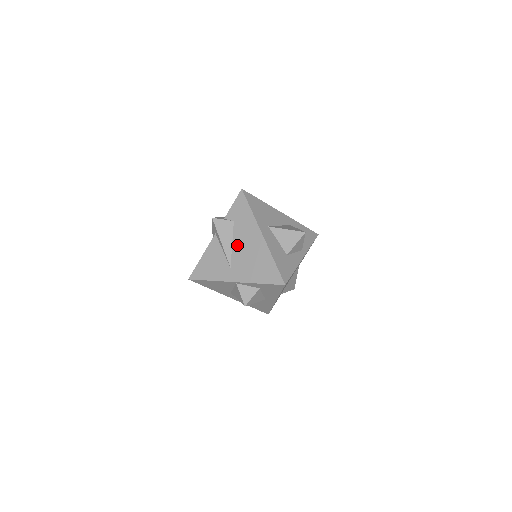
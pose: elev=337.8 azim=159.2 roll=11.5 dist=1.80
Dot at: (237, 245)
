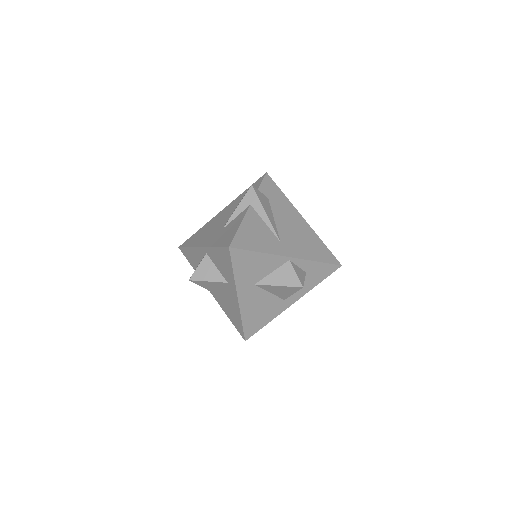
Dot at: (280, 221)
